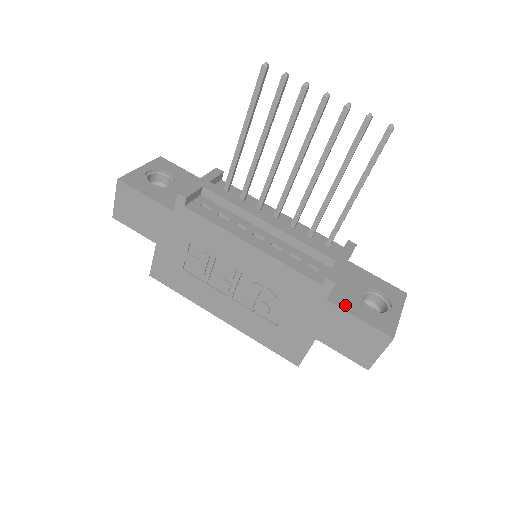
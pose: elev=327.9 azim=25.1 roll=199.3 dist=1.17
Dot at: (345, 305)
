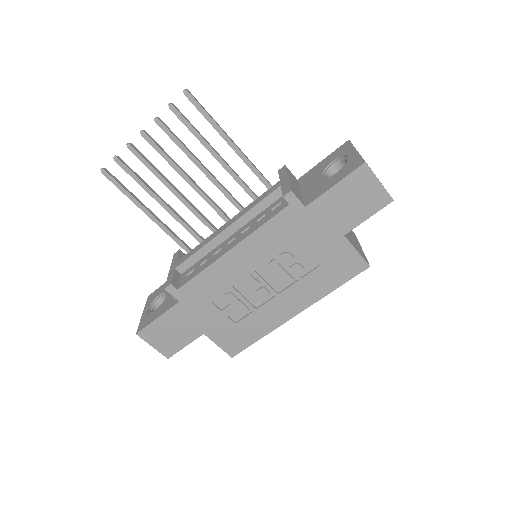
Dot at: (319, 193)
